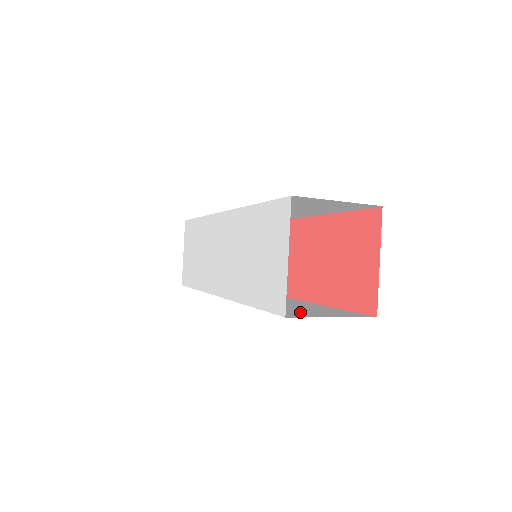
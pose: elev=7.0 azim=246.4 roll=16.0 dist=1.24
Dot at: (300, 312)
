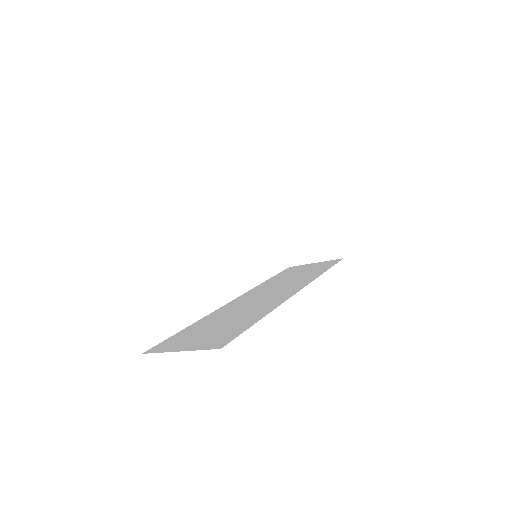
Dot at: (186, 339)
